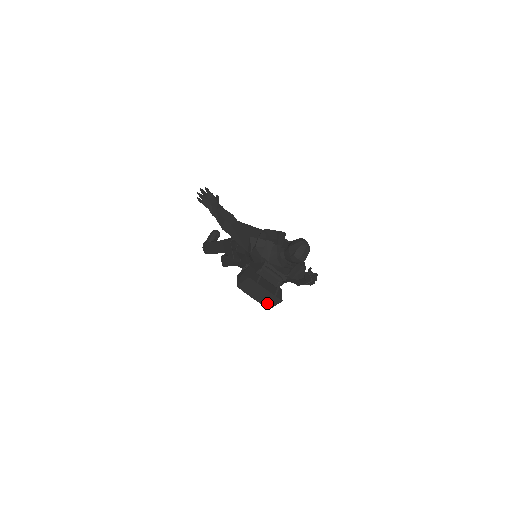
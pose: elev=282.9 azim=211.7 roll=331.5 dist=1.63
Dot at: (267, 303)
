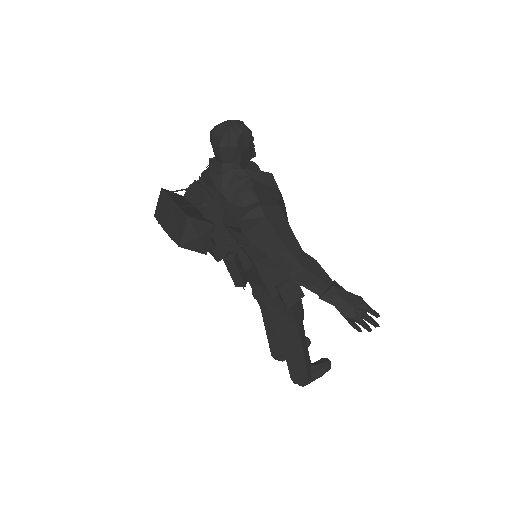
Dot at: (176, 233)
